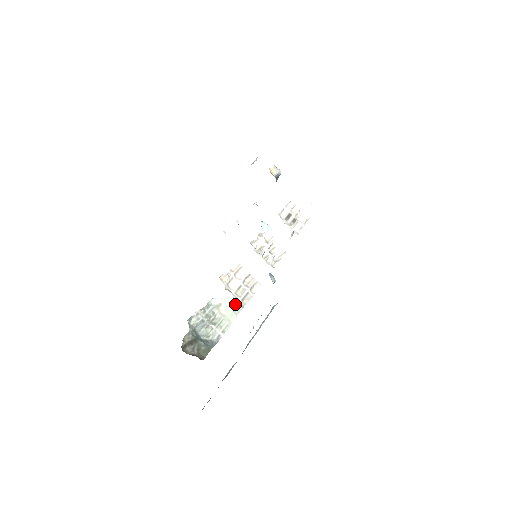
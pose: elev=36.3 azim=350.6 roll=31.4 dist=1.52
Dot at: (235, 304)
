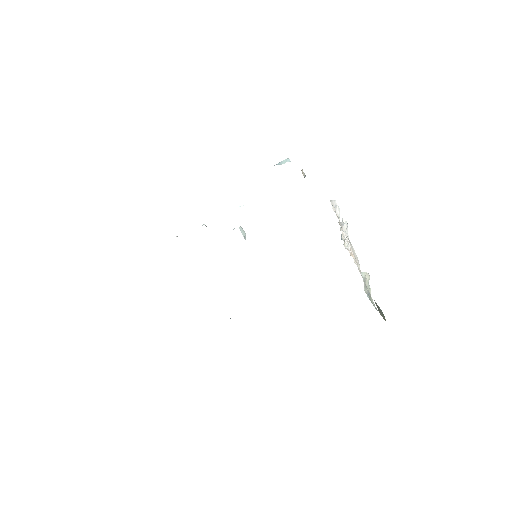
Dot at: (368, 278)
